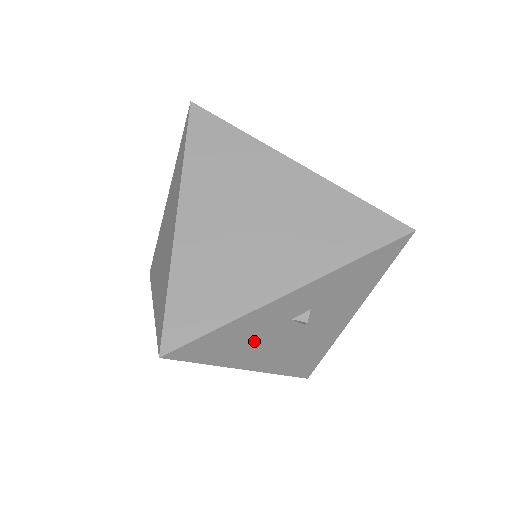
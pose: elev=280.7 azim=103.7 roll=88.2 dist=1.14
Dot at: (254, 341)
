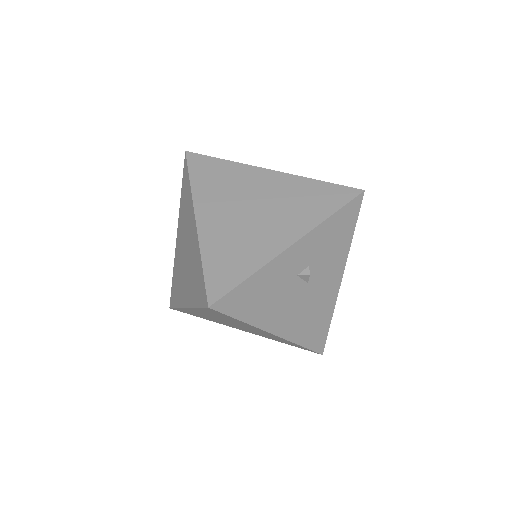
Dot at: (274, 298)
